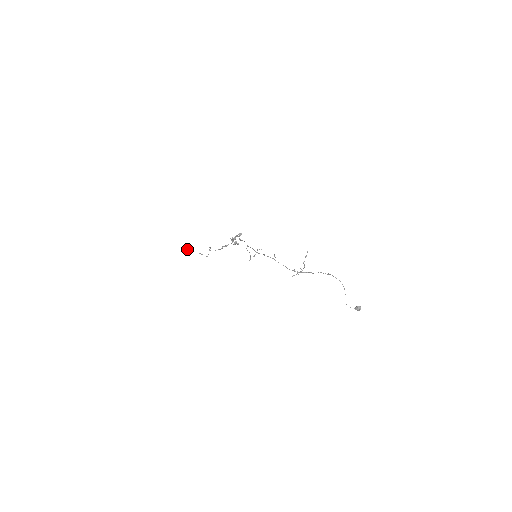
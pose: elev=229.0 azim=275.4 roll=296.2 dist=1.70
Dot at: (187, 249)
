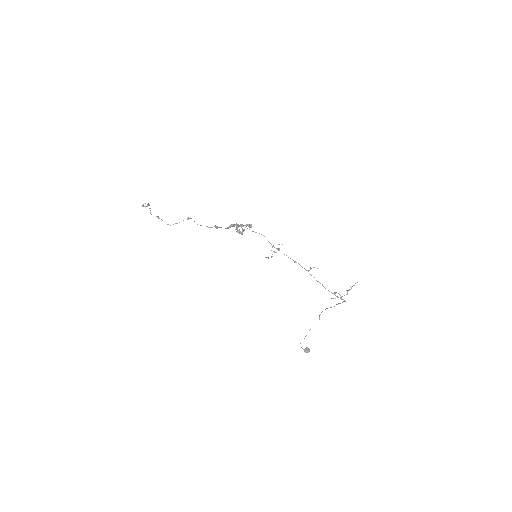
Dot at: occluded
